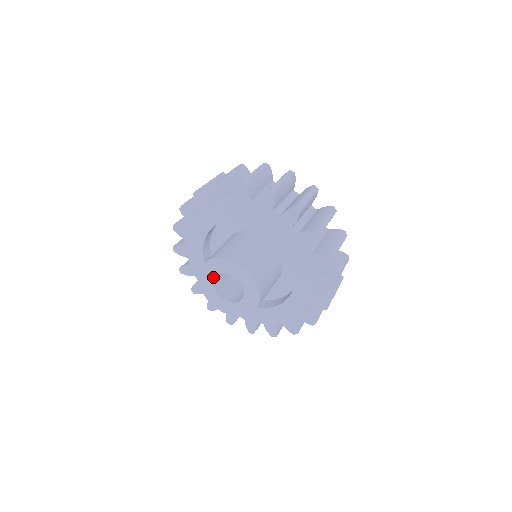
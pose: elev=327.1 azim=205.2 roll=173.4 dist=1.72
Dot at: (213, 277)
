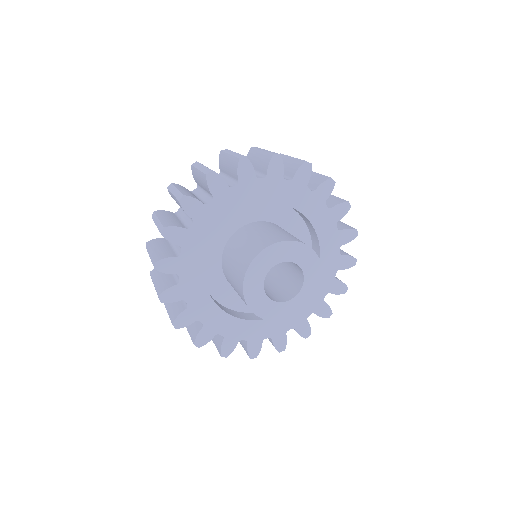
Dot at: (263, 292)
